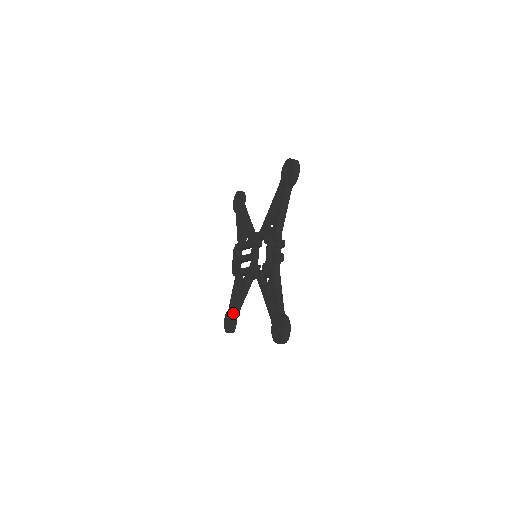
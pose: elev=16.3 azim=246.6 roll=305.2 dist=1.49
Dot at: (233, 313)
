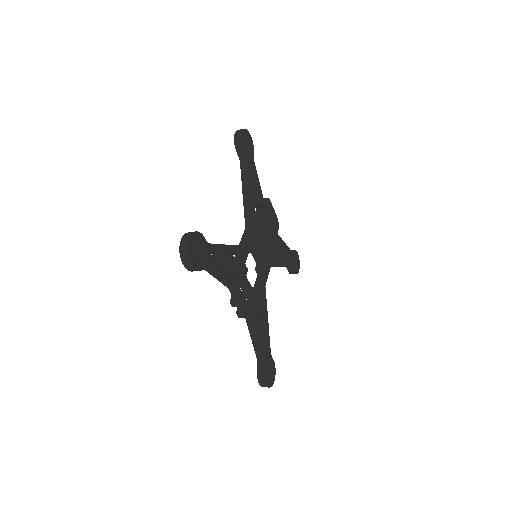
Dot at: occluded
